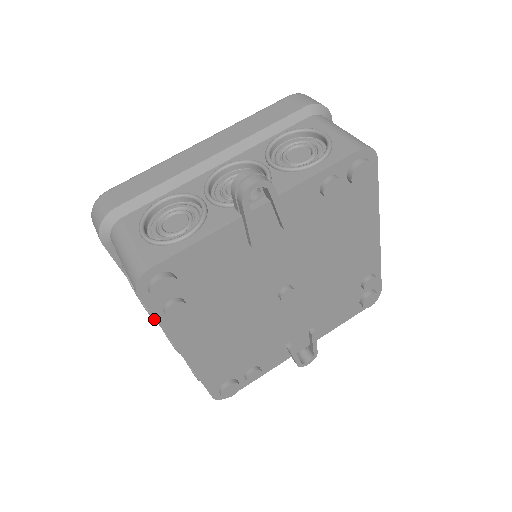
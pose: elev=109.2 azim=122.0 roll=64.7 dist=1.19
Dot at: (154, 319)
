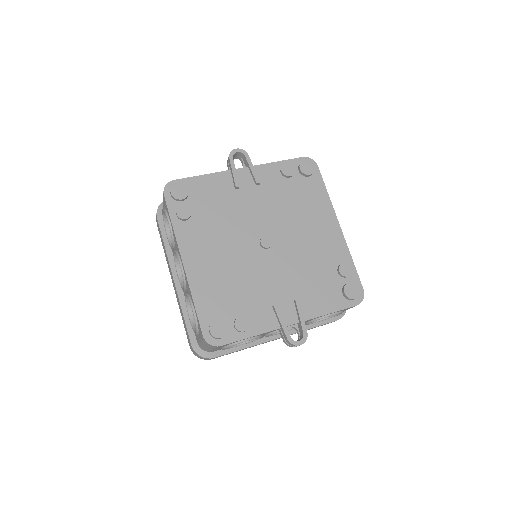
Dot at: (171, 229)
